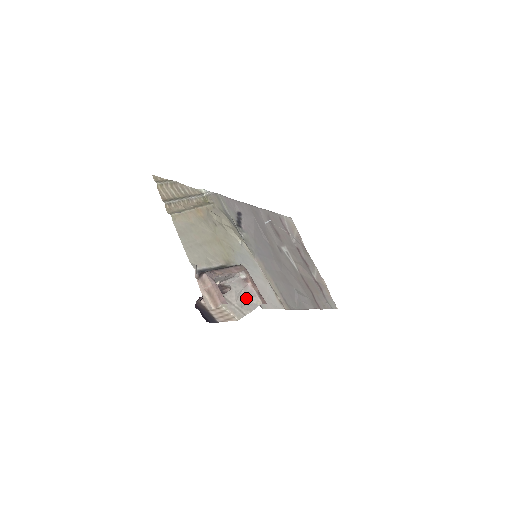
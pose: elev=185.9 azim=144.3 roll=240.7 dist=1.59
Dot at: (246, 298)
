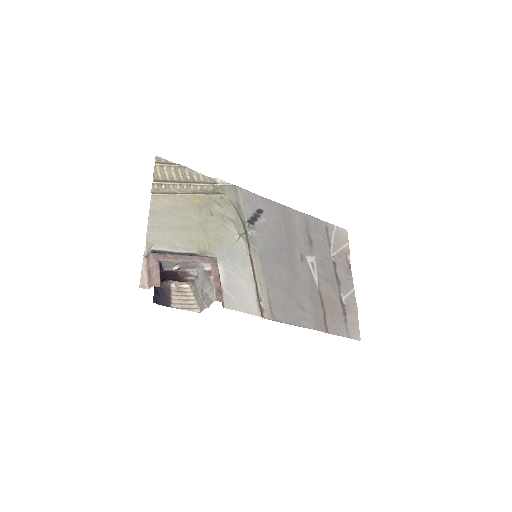
Dot at: (205, 291)
